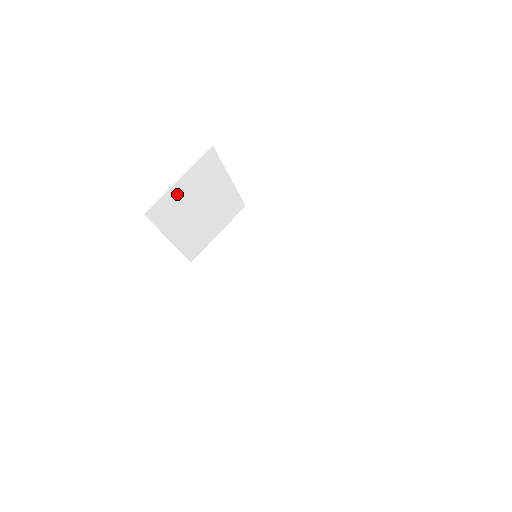
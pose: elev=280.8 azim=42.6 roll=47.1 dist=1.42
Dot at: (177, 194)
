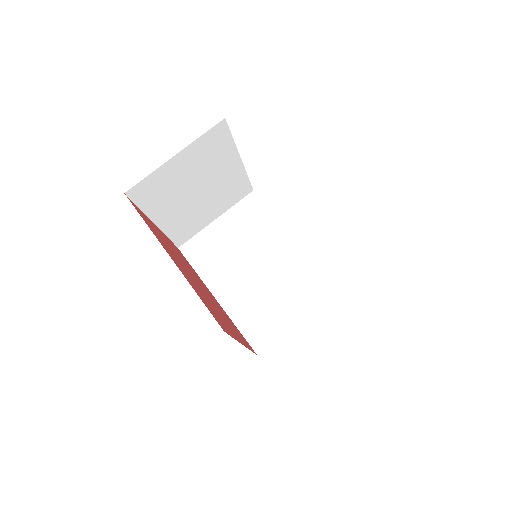
Dot at: (170, 172)
